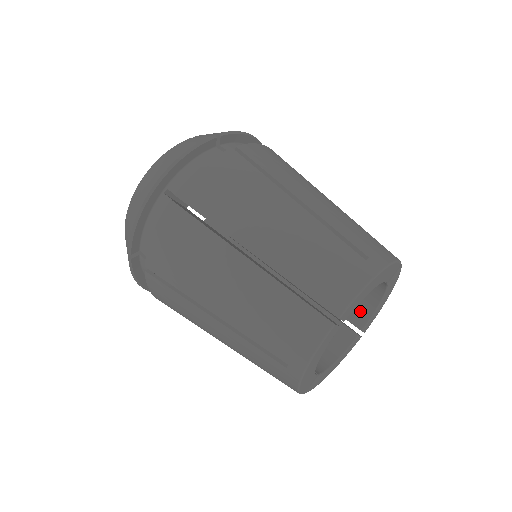
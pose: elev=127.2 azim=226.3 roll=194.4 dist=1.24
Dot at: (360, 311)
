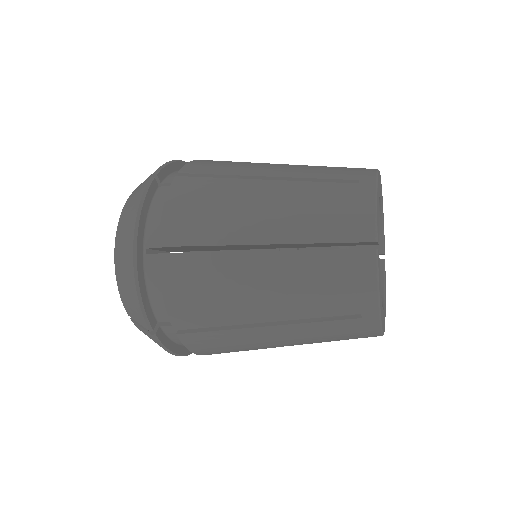
Dot at: occluded
